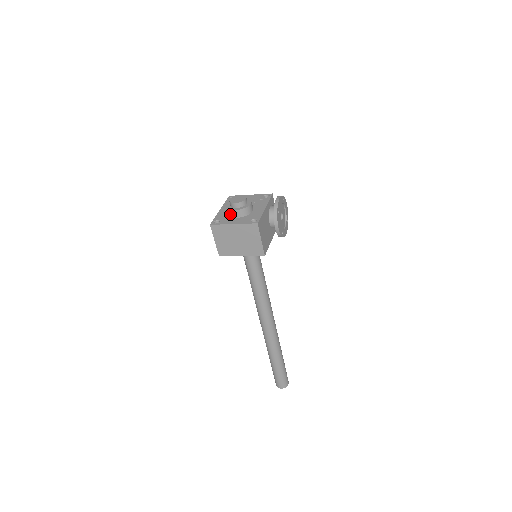
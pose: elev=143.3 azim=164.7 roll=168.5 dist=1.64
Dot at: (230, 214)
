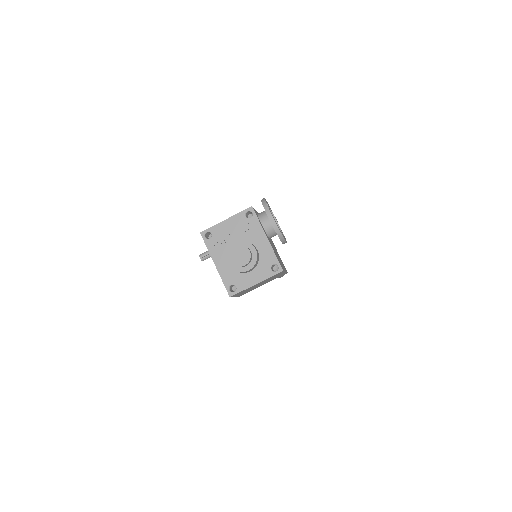
Dot at: (241, 273)
